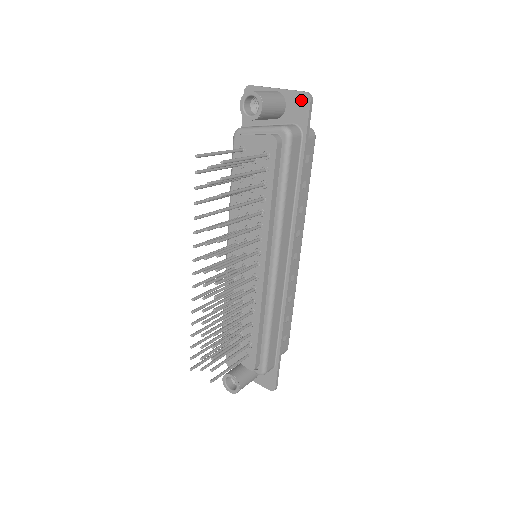
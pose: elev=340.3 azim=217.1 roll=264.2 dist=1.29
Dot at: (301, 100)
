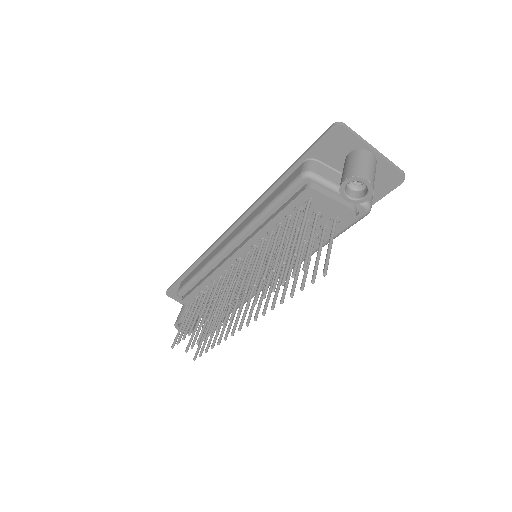
Dot at: (393, 177)
